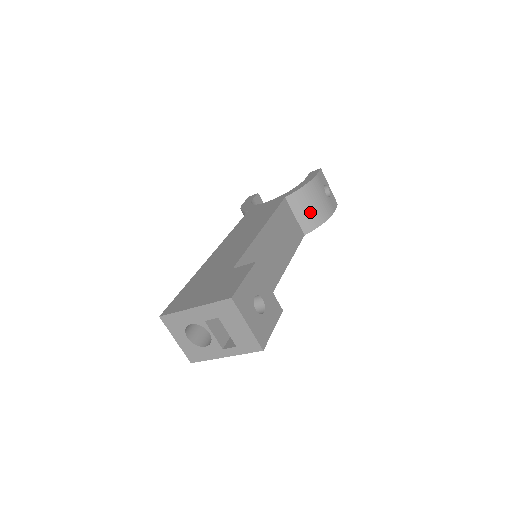
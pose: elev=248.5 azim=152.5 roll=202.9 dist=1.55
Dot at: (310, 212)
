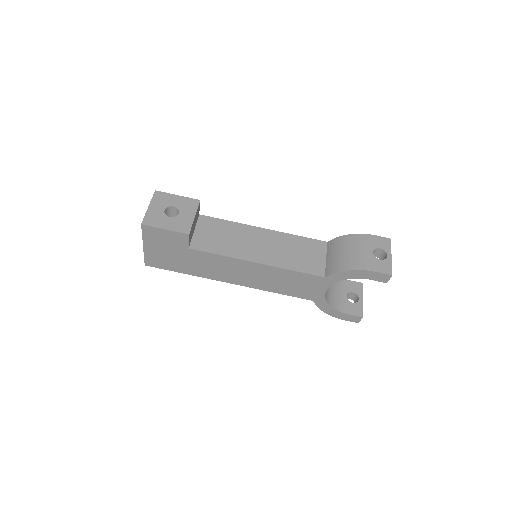
Dot at: (339, 257)
